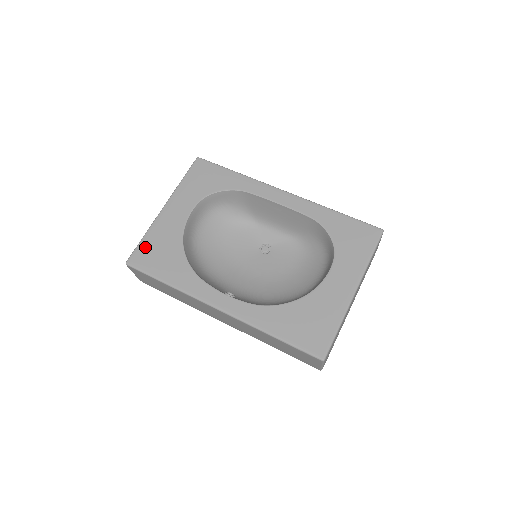
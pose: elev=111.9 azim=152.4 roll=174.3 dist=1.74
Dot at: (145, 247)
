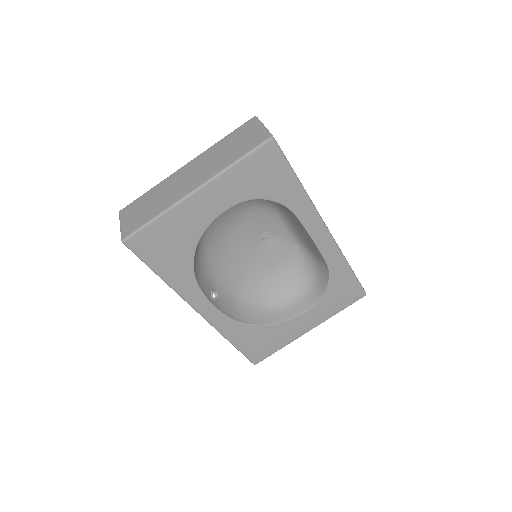
Dot at: (153, 233)
